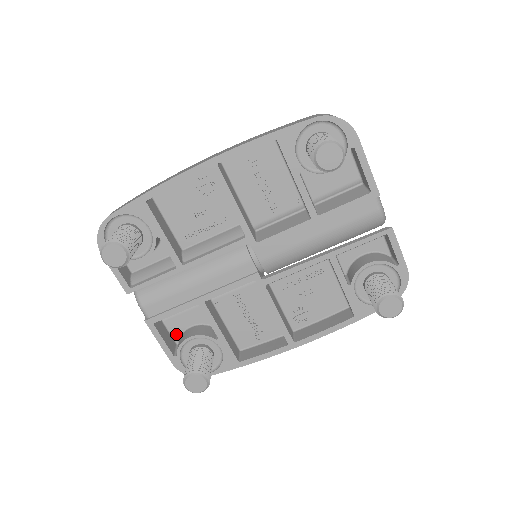
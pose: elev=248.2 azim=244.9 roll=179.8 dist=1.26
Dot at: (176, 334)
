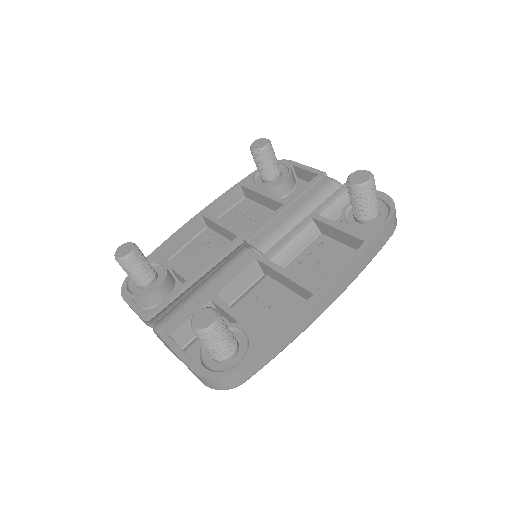
Dot at: occluded
